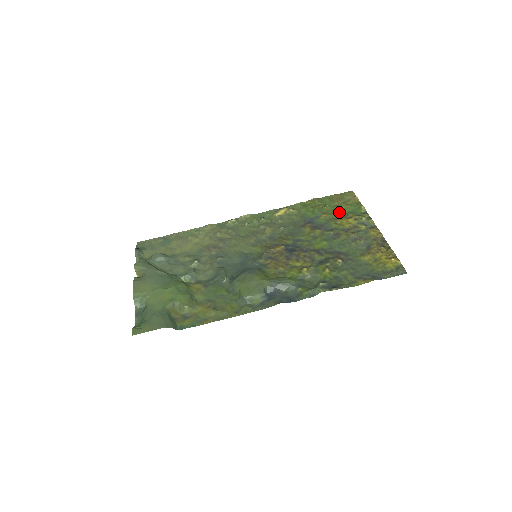
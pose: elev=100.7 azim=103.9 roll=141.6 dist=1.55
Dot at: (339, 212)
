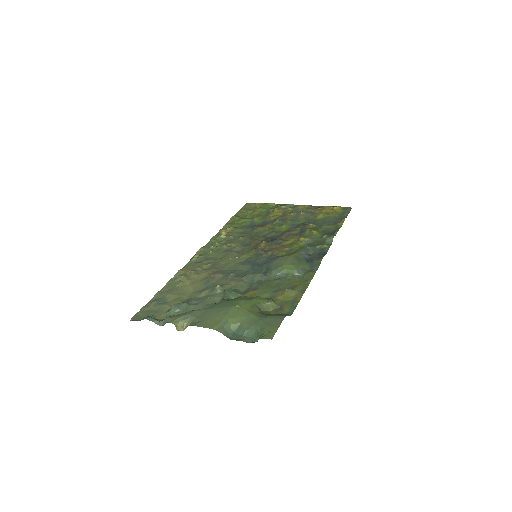
Dot at: (261, 213)
